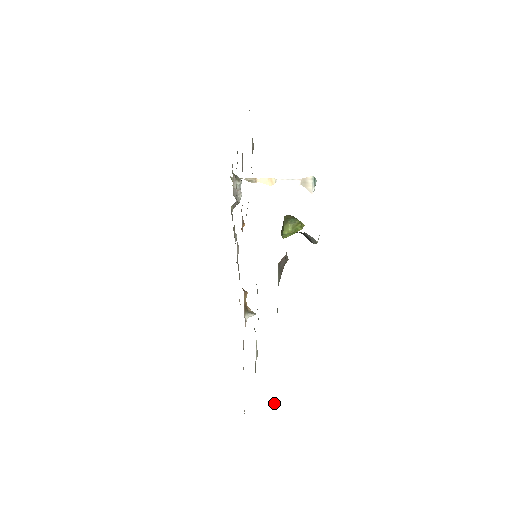
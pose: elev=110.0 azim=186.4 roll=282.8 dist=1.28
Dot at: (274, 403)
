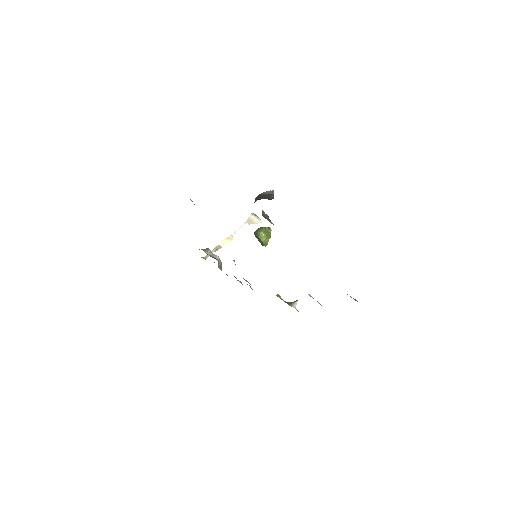
Dot at: occluded
